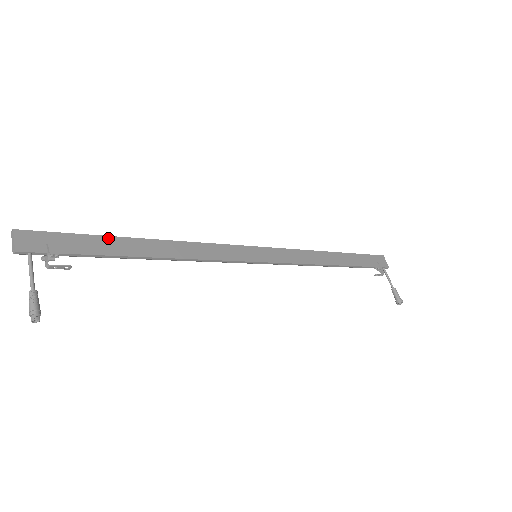
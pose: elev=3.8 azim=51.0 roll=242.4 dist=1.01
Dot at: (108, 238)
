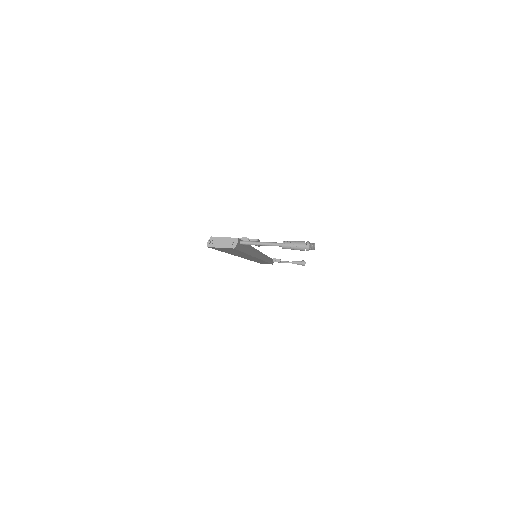
Dot at: occluded
